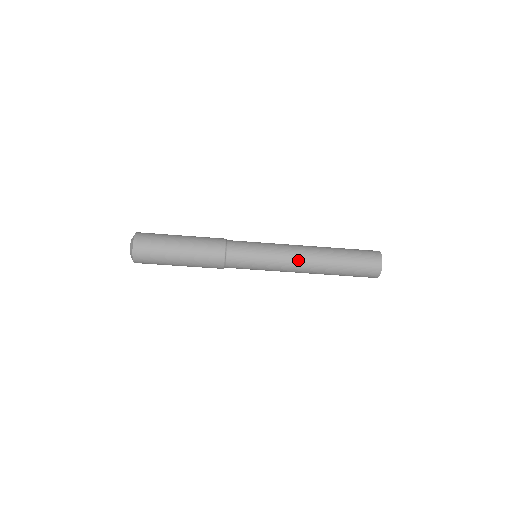
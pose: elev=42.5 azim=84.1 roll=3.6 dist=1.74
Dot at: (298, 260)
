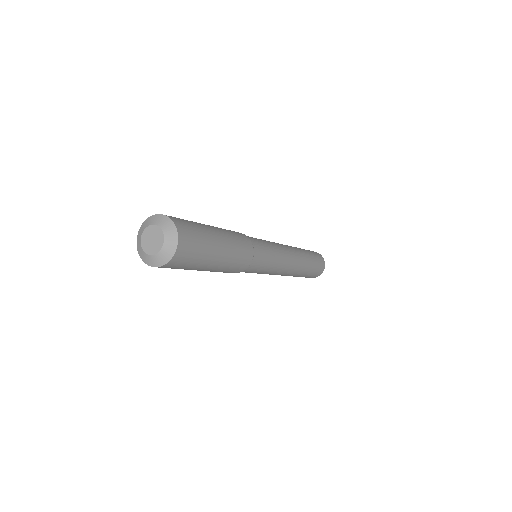
Dot at: occluded
